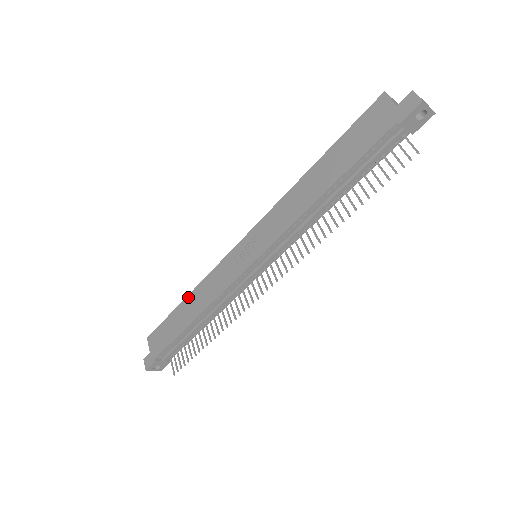
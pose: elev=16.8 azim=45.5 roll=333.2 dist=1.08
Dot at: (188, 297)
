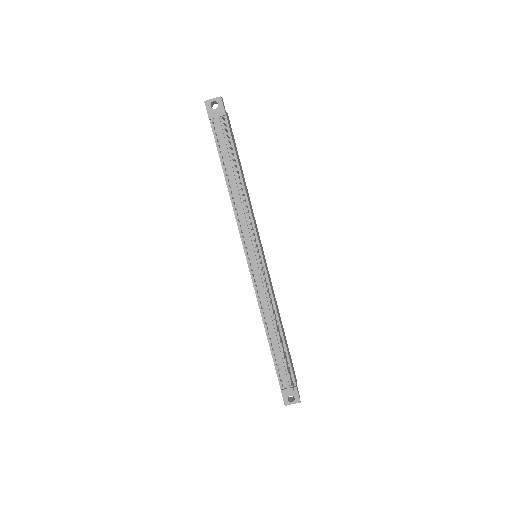
Dot at: occluded
